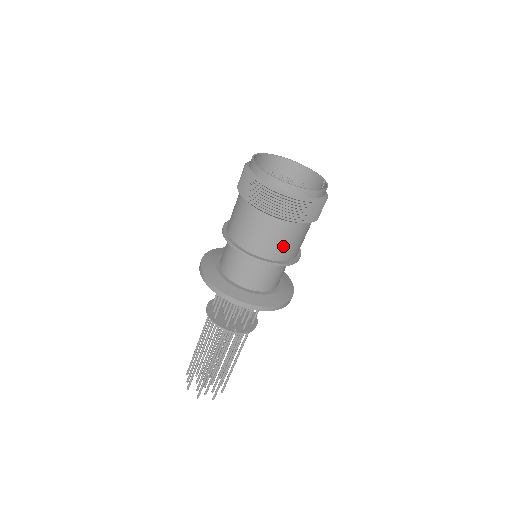
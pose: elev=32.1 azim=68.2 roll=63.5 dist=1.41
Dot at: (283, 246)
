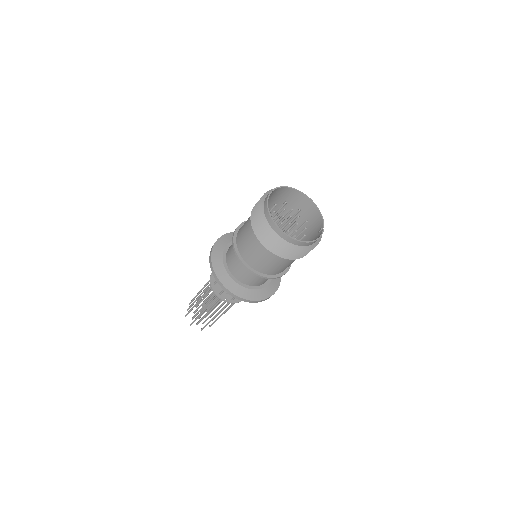
Dot at: (271, 267)
